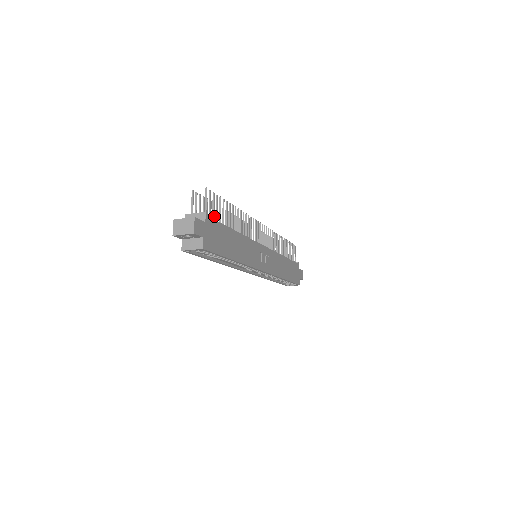
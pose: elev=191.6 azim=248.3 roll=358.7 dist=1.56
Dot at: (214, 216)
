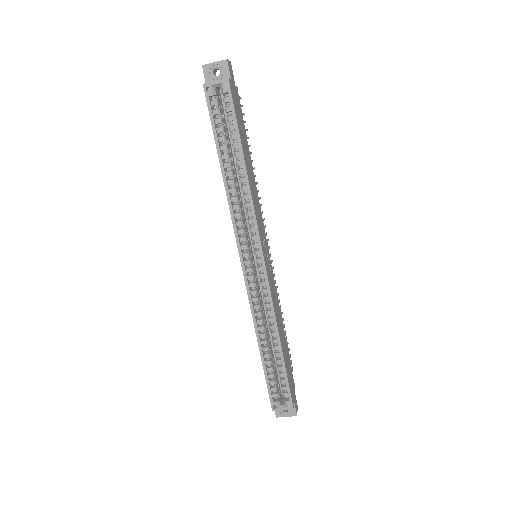
Dot at: occluded
